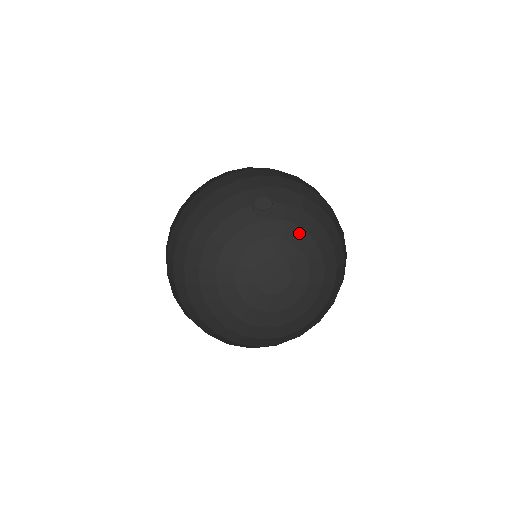
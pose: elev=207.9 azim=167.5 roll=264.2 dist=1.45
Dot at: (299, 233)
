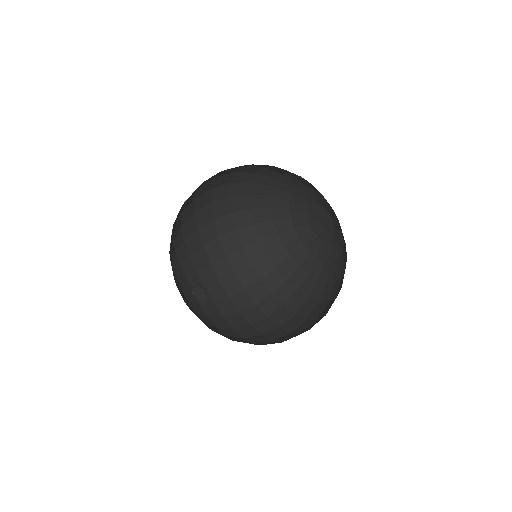
Dot at: occluded
